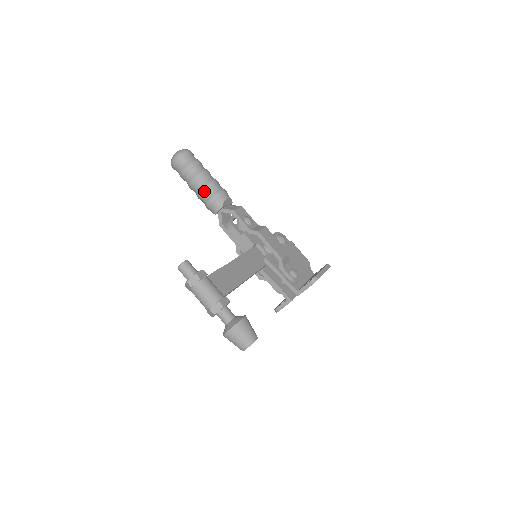
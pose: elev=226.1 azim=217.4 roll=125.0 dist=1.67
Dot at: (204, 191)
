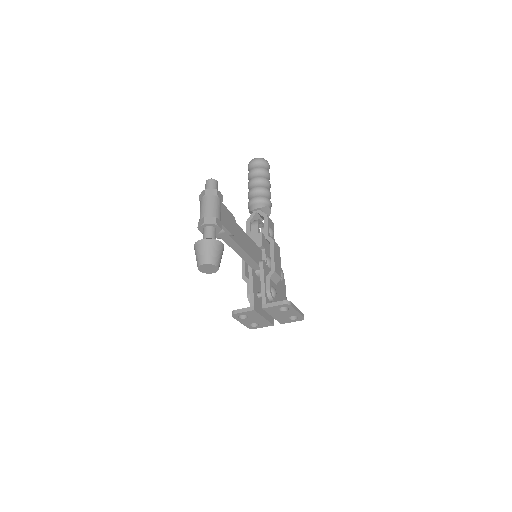
Dot at: (258, 189)
